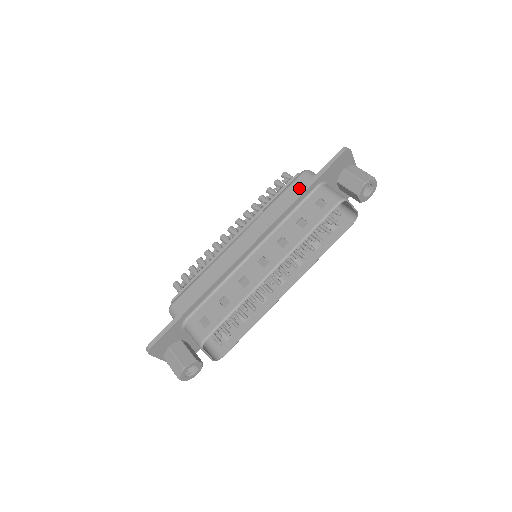
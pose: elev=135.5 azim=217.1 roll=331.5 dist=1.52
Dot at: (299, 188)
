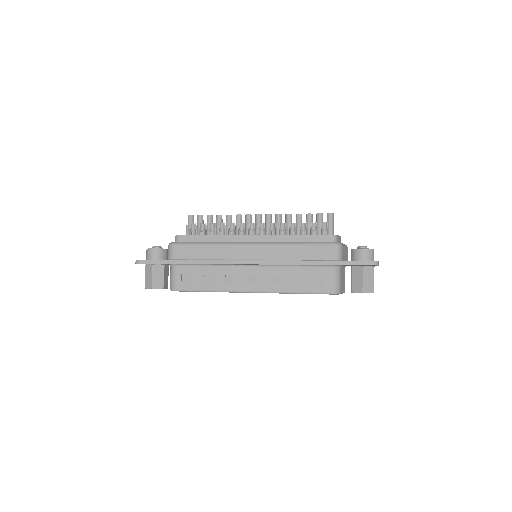
Dot at: (320, 255)
